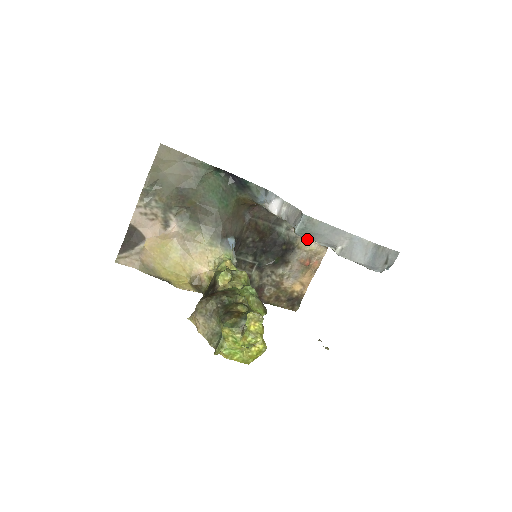
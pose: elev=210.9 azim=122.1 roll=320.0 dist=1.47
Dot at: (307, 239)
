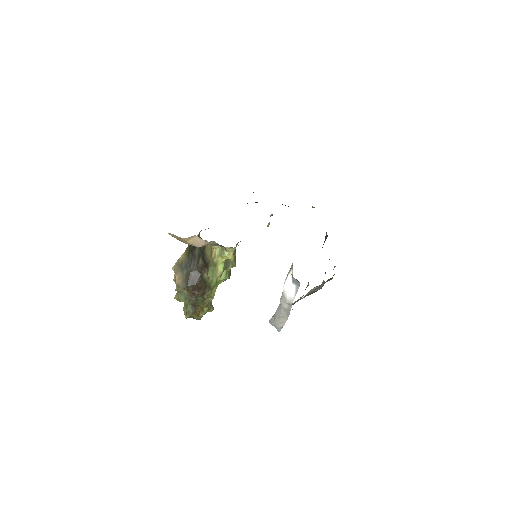
Dot at: occluded
